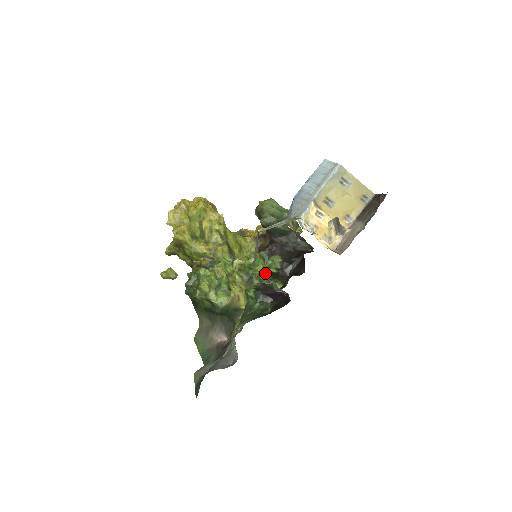
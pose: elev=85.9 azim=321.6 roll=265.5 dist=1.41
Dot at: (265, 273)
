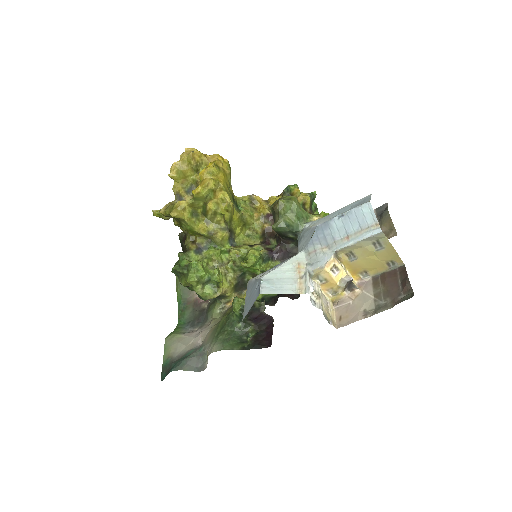
Dot at: (260, 272)
